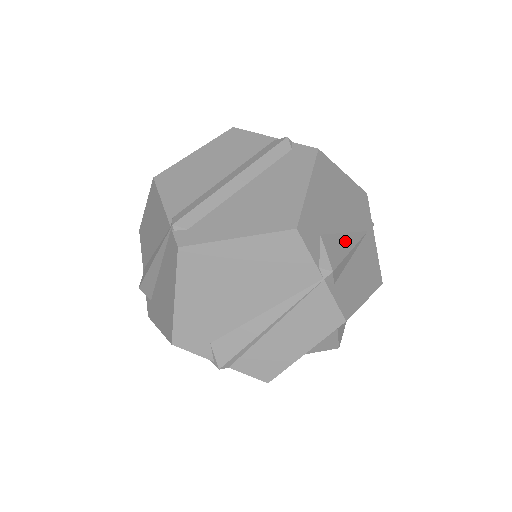
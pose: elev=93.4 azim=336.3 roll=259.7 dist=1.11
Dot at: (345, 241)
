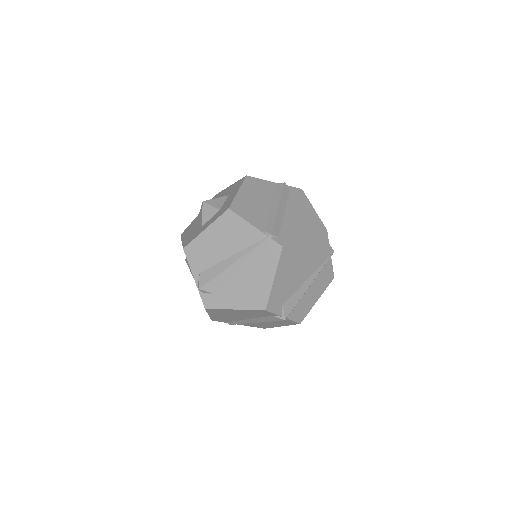
Dot at: occluded
